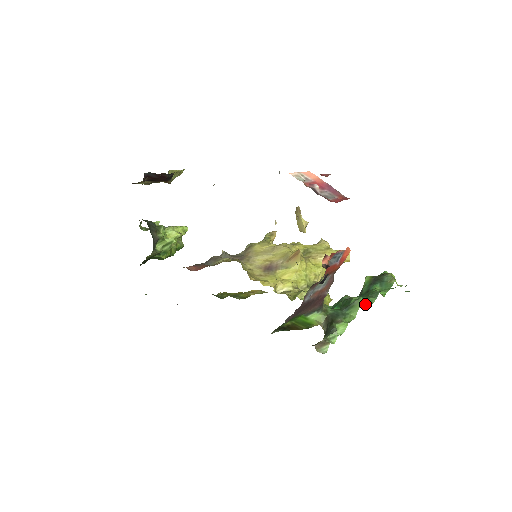
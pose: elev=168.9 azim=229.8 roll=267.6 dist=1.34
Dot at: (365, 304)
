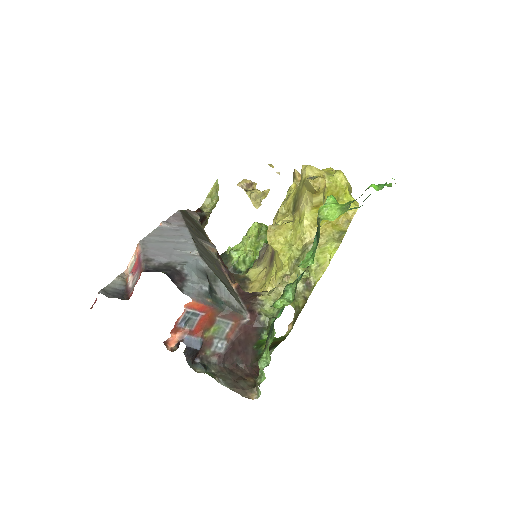
Dot at: occluded
